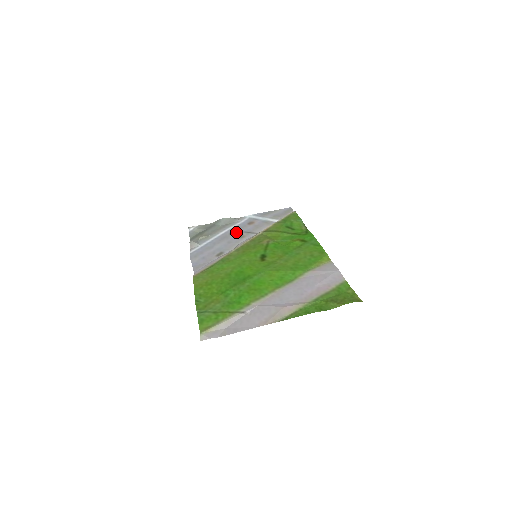
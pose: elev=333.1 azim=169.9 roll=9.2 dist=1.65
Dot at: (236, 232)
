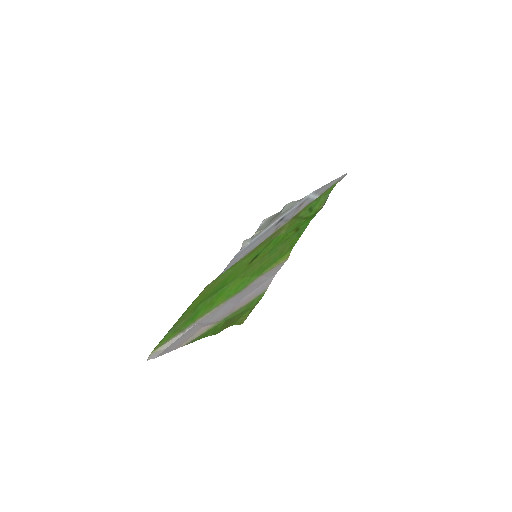
Dot at: (280, 222)
